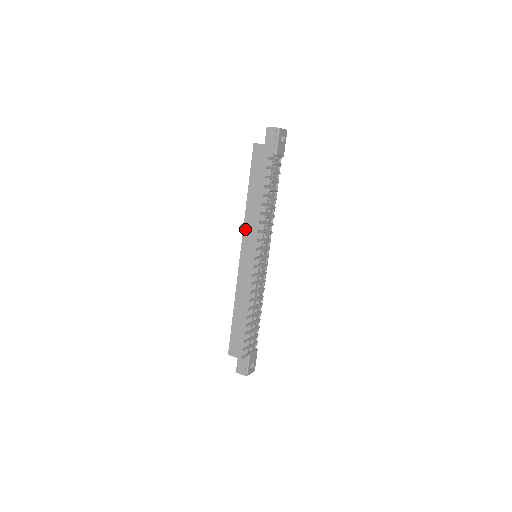
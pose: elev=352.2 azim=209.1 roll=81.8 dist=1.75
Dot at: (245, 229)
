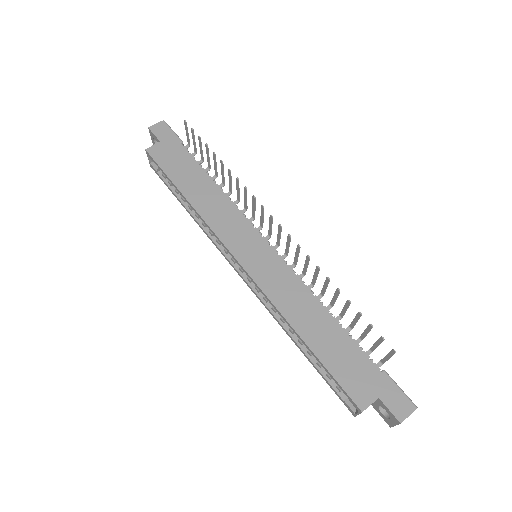
Dot at: (216, 230)
